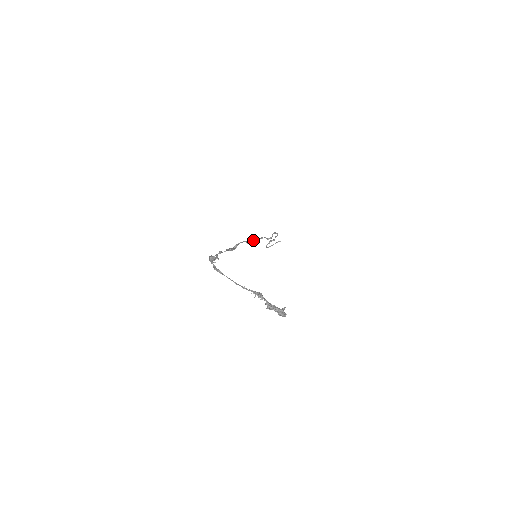
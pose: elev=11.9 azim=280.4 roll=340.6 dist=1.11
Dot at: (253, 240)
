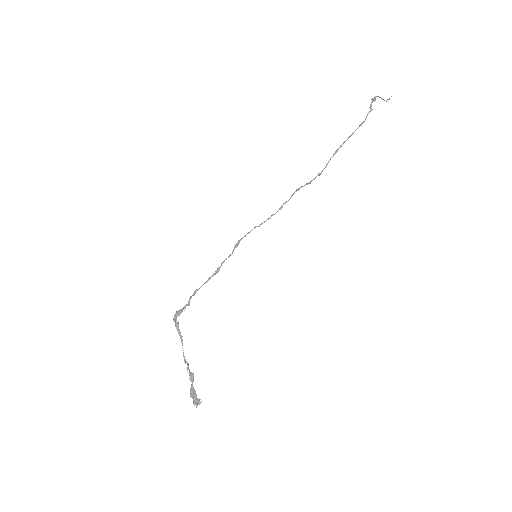
Dot at: (271, 215)
